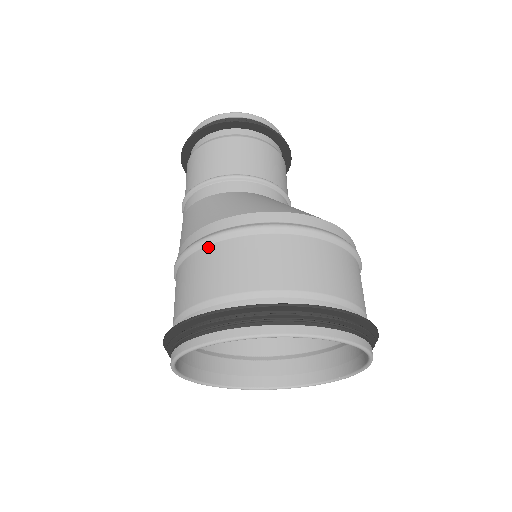
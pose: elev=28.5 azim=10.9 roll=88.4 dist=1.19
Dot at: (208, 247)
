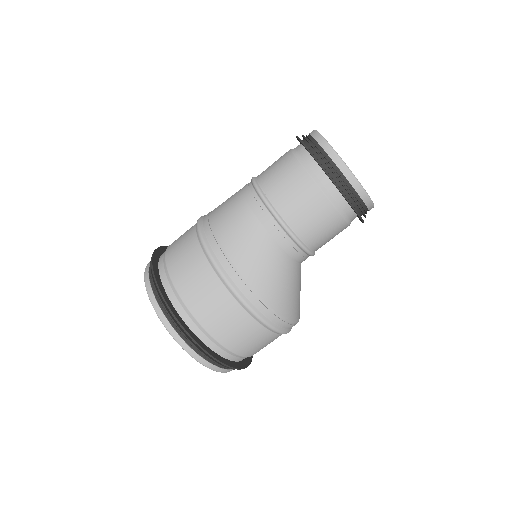
Dot at: (229, 294)
